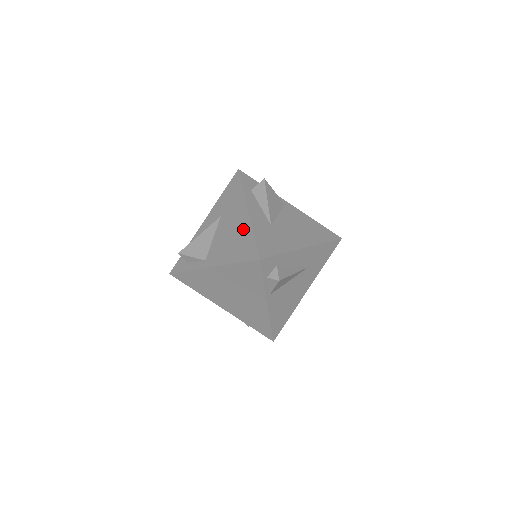
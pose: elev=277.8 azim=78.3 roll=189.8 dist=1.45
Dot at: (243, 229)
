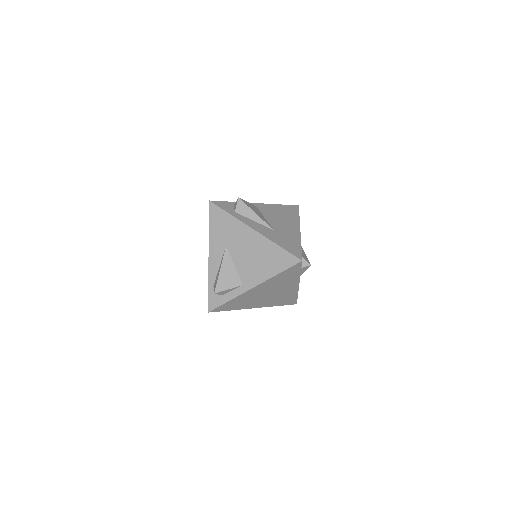
Dot at: (263, 246)
